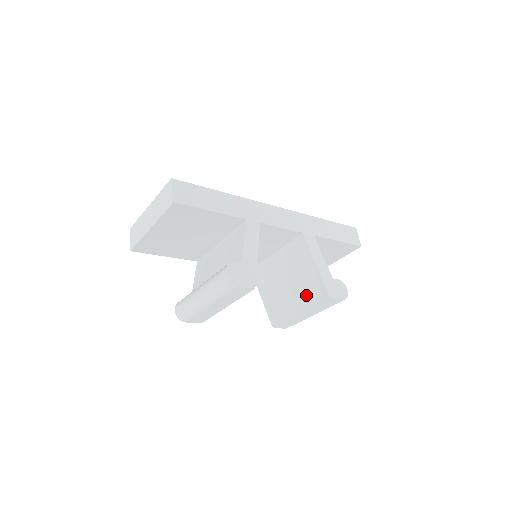
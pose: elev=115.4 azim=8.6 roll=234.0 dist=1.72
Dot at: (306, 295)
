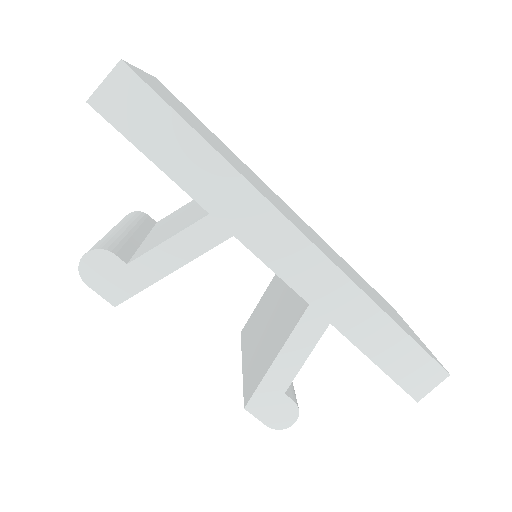
Dot at: (253, 363)
